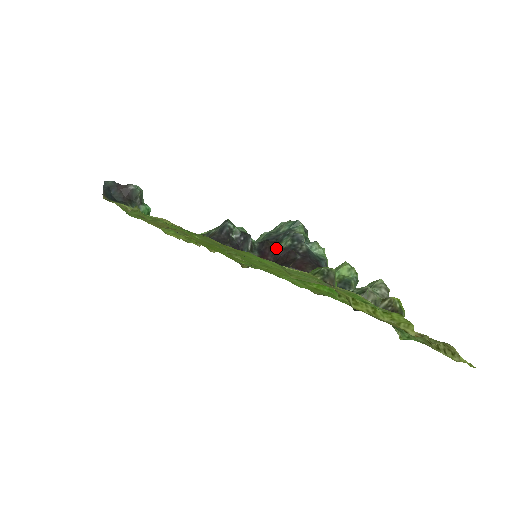
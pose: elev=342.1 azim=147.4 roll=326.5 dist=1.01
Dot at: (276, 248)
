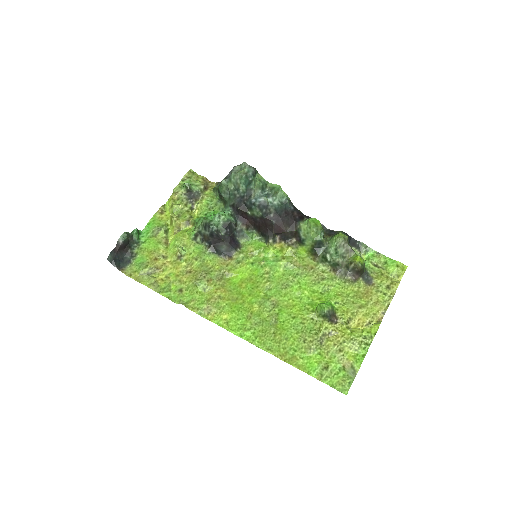
Dot at: (251, 214)
